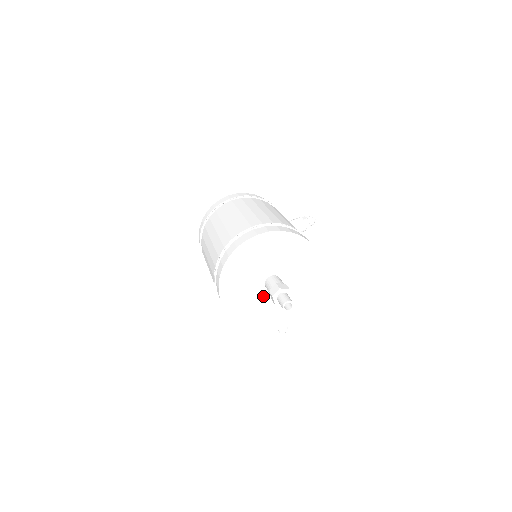
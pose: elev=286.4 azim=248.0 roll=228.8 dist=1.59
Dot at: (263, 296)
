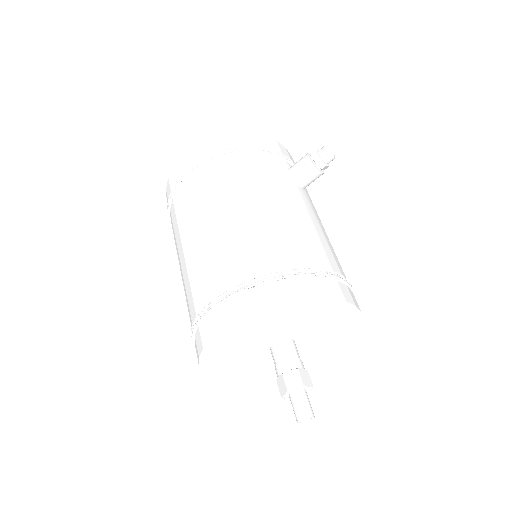
Dot at: occluded
